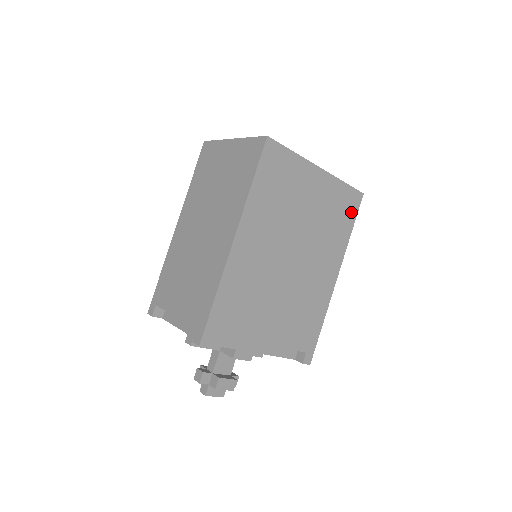
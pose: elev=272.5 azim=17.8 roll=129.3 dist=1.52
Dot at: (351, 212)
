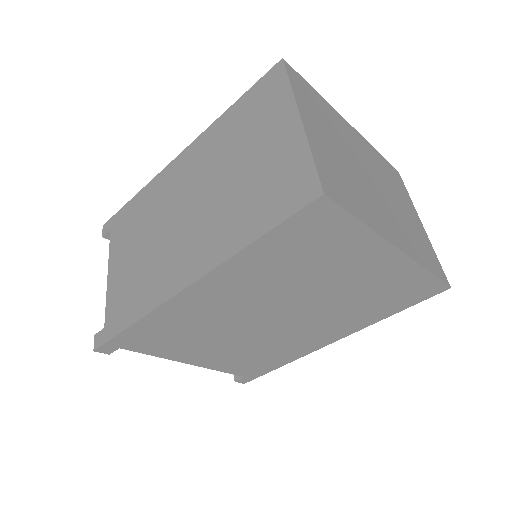
Dot at: (411, 299)
